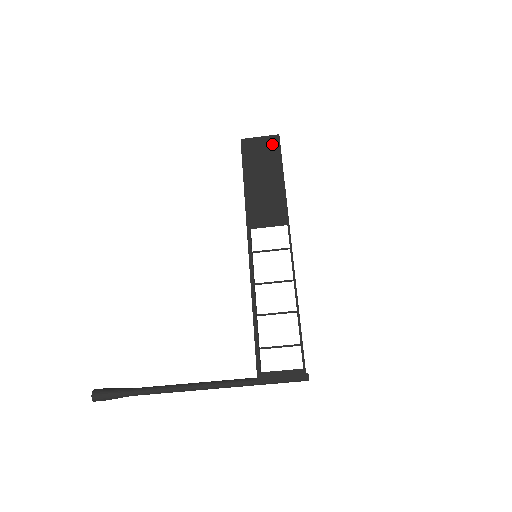
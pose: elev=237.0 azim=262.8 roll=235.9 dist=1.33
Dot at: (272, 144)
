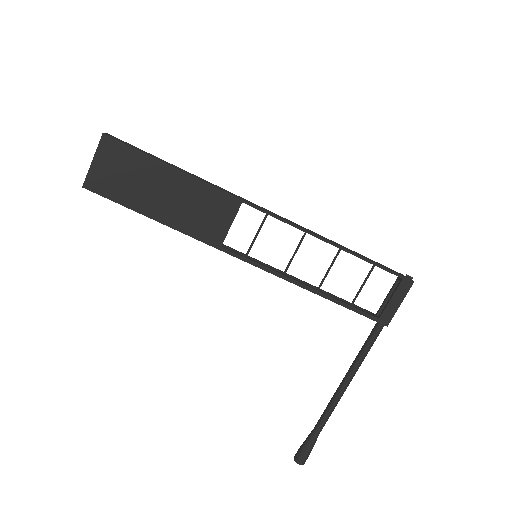
Dot at: (114, 152)
